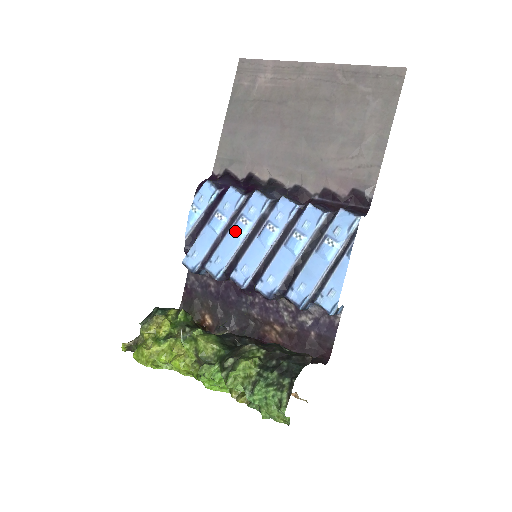
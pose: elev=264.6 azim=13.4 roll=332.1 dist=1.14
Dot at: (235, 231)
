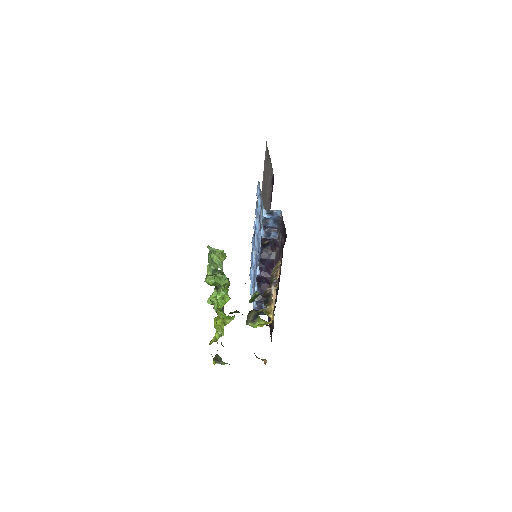
Dot at: (253, 264)
